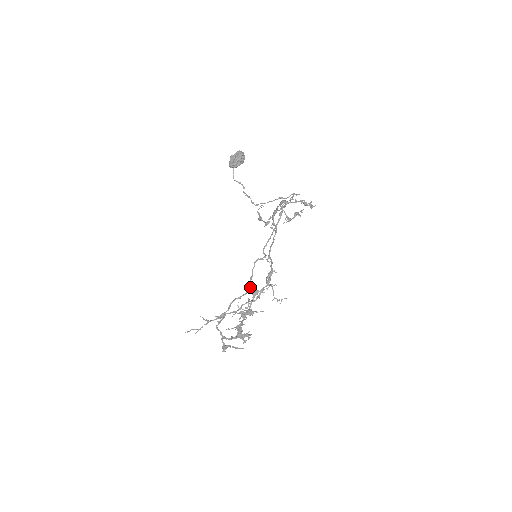
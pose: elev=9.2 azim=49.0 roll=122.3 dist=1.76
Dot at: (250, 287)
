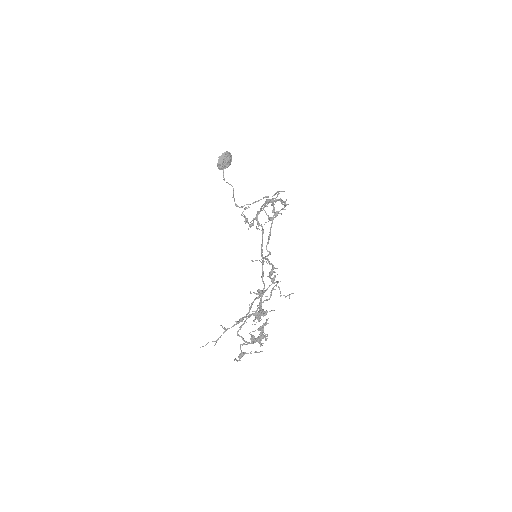
Dot at: occluded
